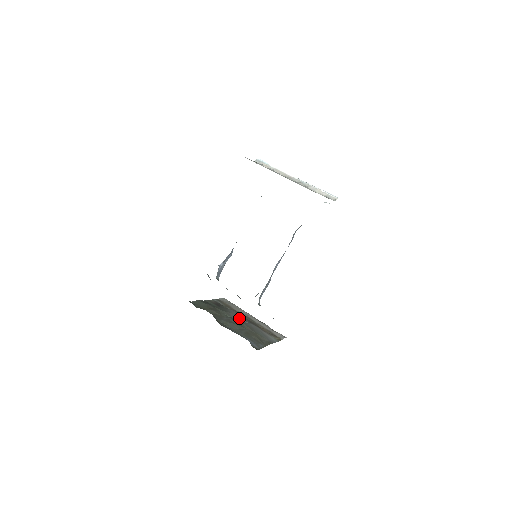
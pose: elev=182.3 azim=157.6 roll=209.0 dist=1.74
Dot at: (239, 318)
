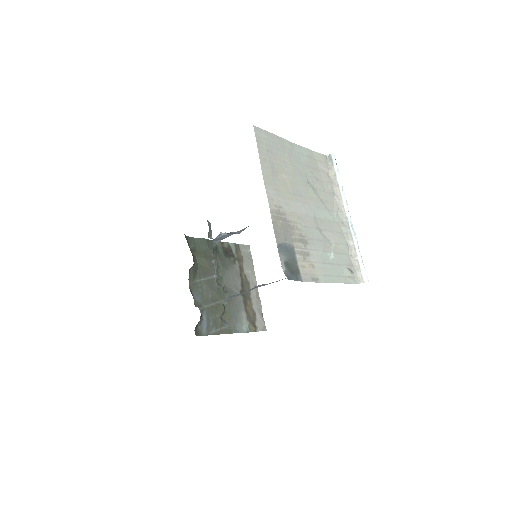
Dot at: (232, 282)
